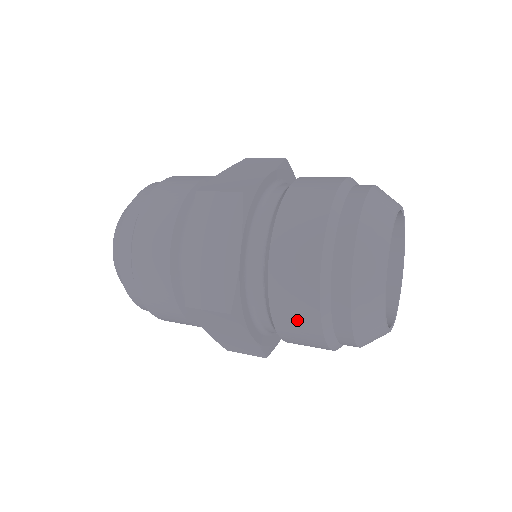
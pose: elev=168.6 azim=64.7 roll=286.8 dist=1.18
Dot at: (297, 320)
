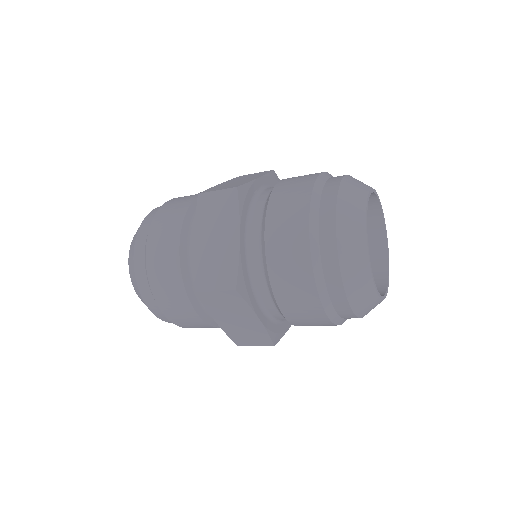
Dot at: (289, 205)
